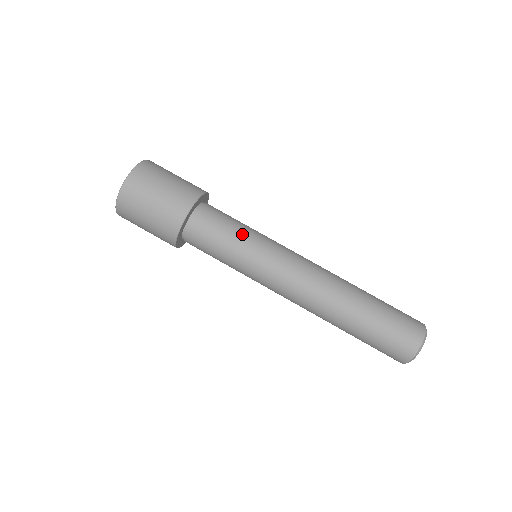
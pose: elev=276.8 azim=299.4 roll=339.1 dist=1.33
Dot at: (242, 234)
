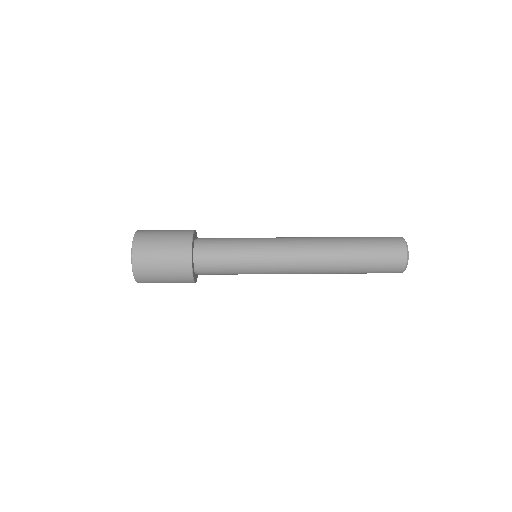
Dot at: (238, 238)
